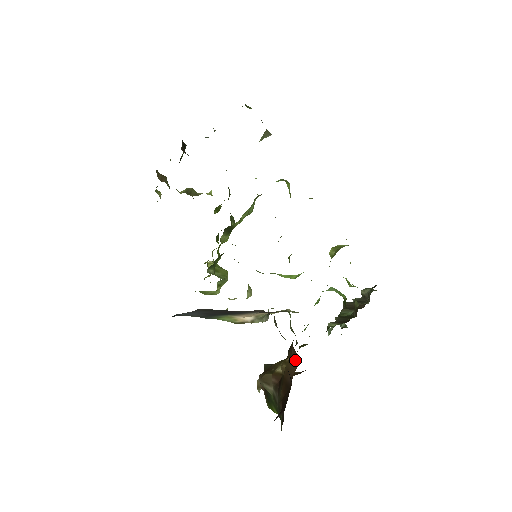
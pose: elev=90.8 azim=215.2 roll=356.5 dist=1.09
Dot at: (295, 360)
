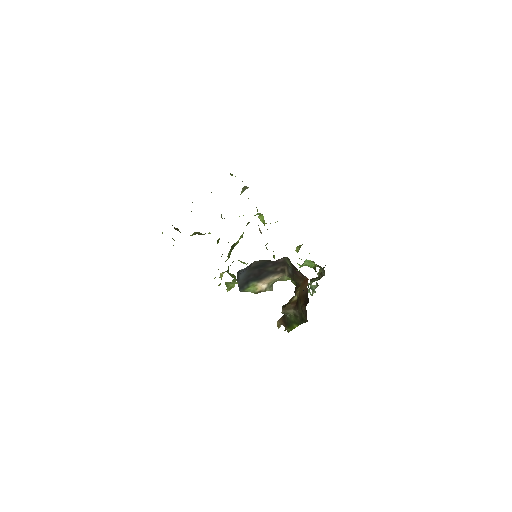
Dot at: (305, 282)
